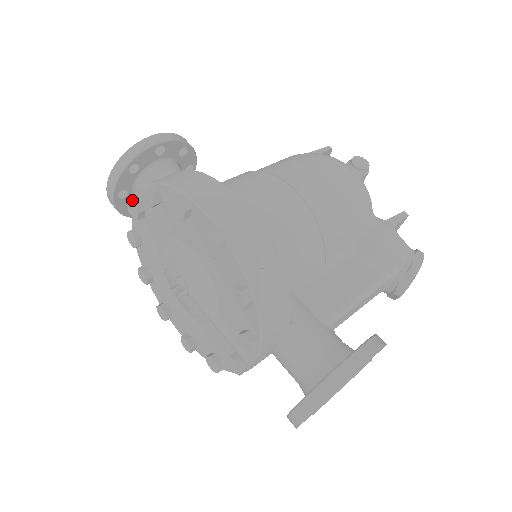
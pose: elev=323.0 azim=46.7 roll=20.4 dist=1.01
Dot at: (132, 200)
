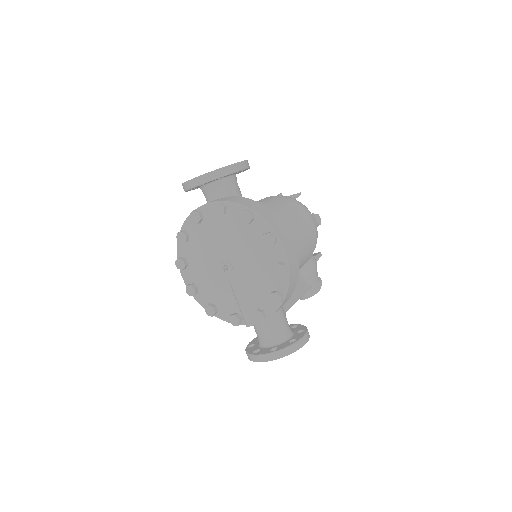
Dot at: (222, 204)
